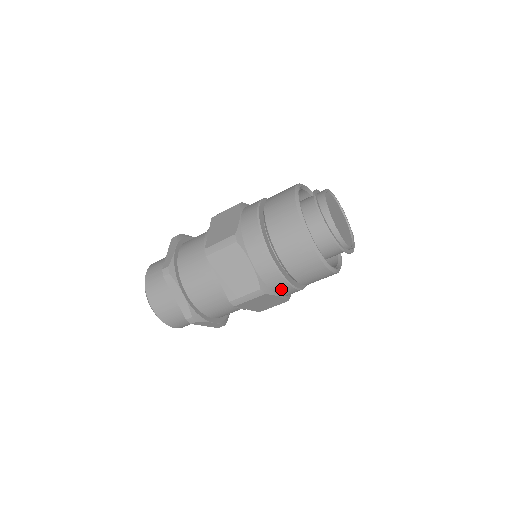
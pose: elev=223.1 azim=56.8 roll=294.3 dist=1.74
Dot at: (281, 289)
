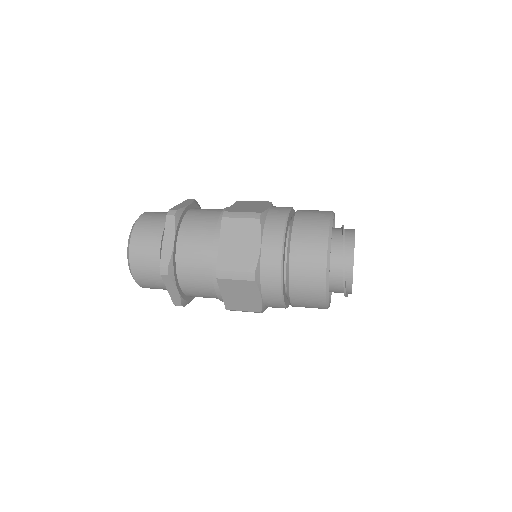
Dot at: occluded
